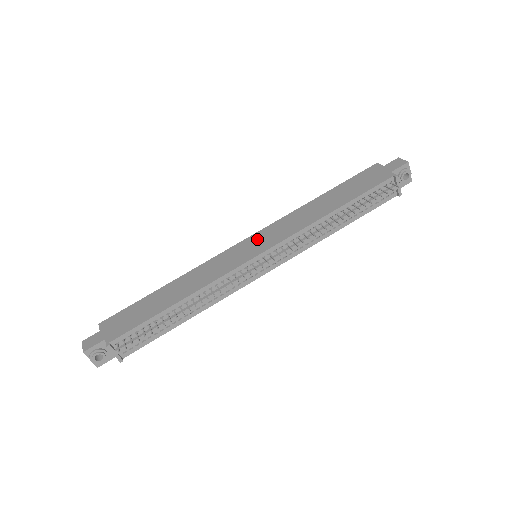
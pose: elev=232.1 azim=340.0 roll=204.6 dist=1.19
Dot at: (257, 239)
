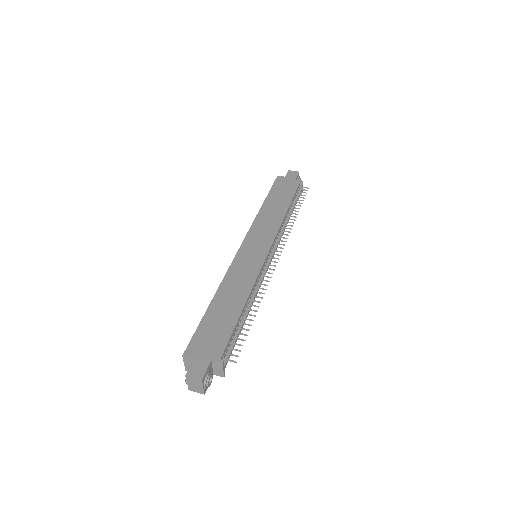
Dot at: (252, 242)
